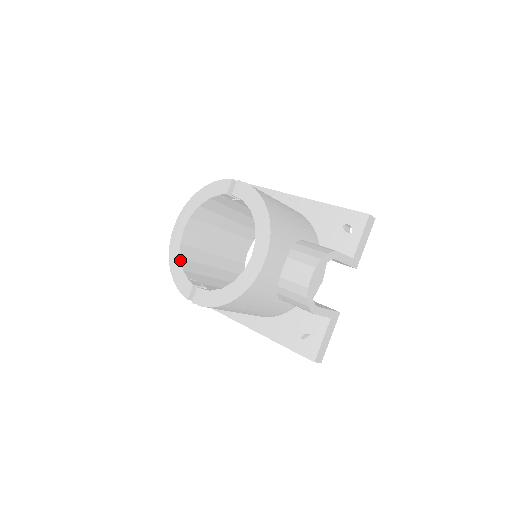
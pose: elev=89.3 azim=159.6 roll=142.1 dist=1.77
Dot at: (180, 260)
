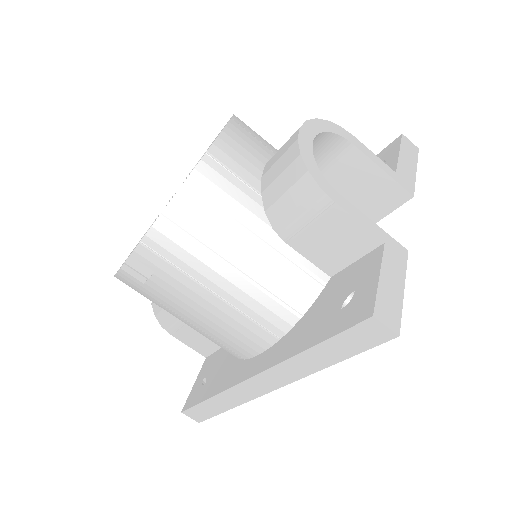
Dot at: occluded
